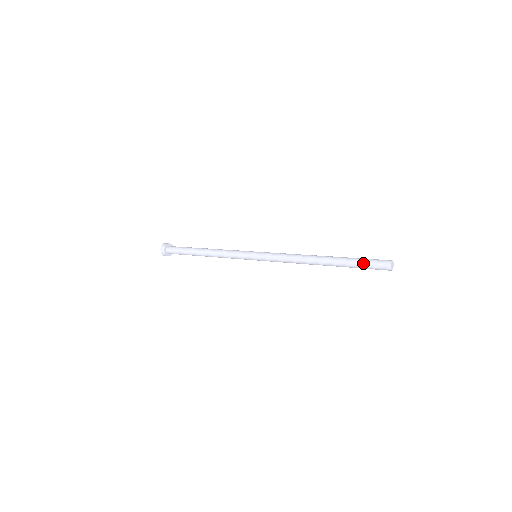
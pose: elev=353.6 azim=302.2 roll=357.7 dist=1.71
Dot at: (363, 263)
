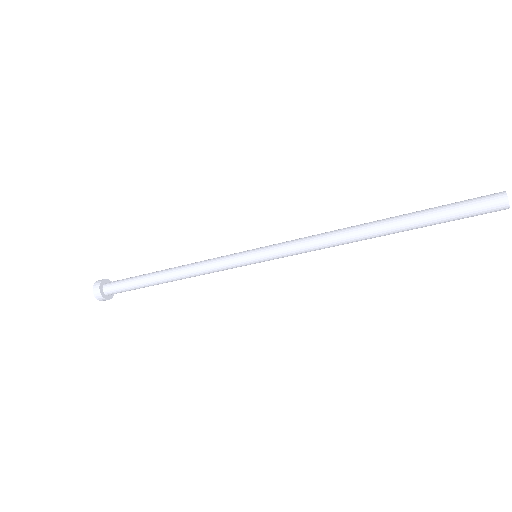
Dot at: (455, 213)
